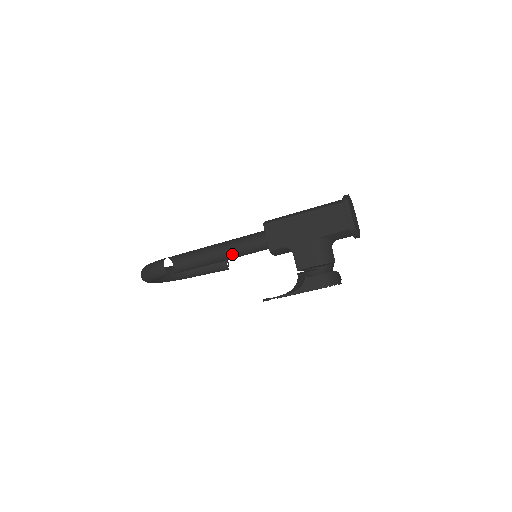
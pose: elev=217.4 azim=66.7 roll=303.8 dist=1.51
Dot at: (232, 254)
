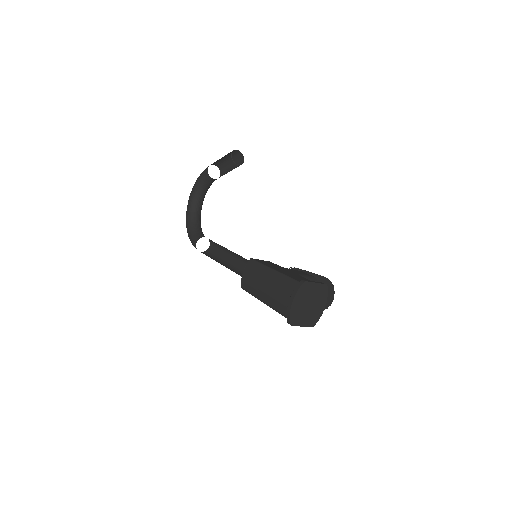
Dot at: (237, 255)
